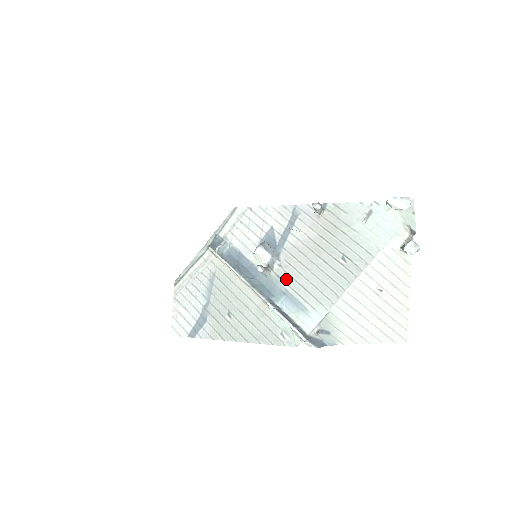
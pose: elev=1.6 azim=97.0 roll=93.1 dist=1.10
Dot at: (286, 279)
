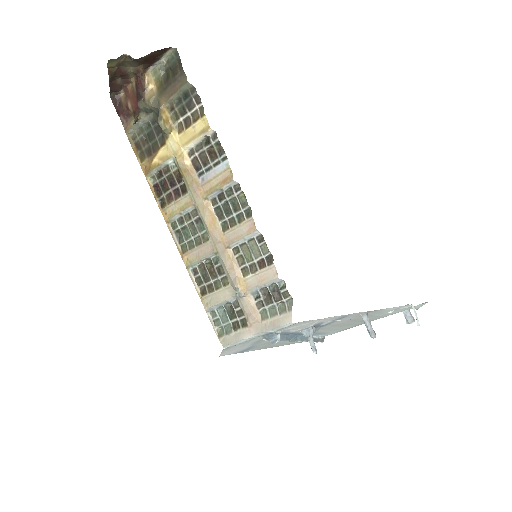
Dot at: (320, 331)
